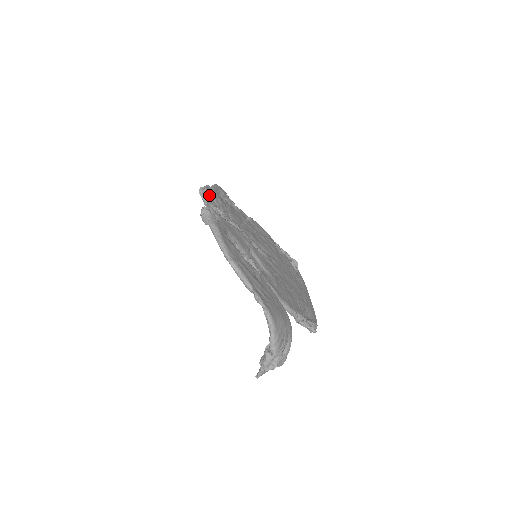
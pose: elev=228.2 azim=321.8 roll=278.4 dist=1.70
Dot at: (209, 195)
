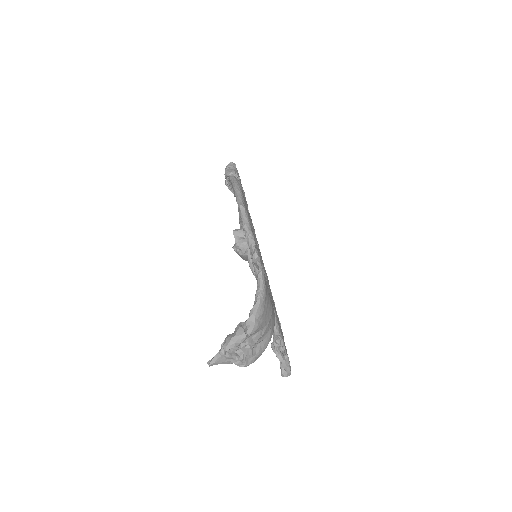
Dot at: occluded
